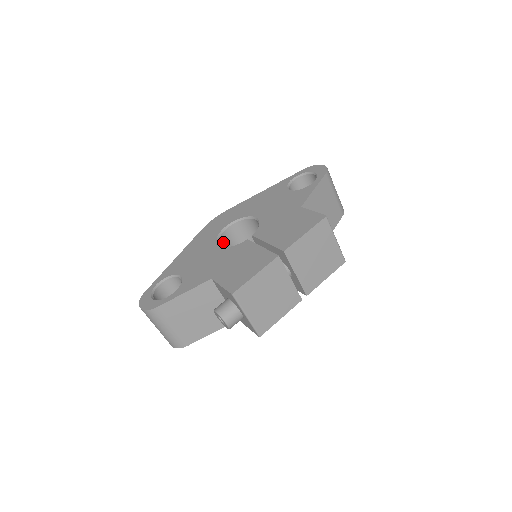
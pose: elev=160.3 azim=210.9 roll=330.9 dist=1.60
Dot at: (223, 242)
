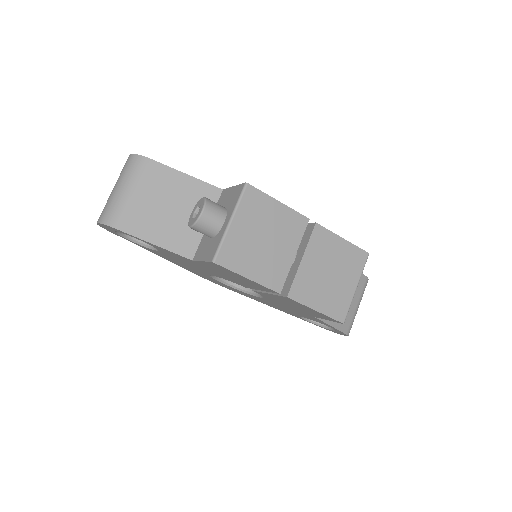
Dot at: occluded
